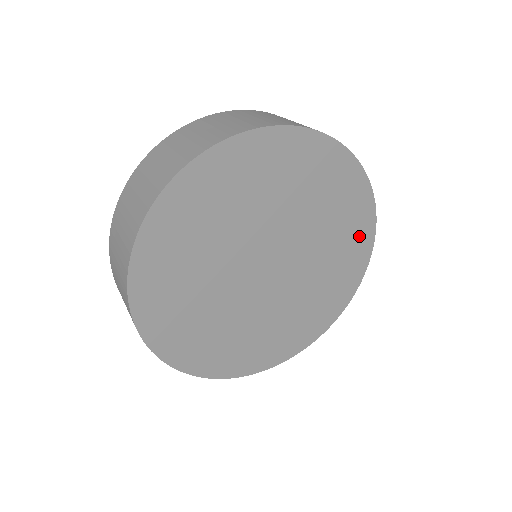
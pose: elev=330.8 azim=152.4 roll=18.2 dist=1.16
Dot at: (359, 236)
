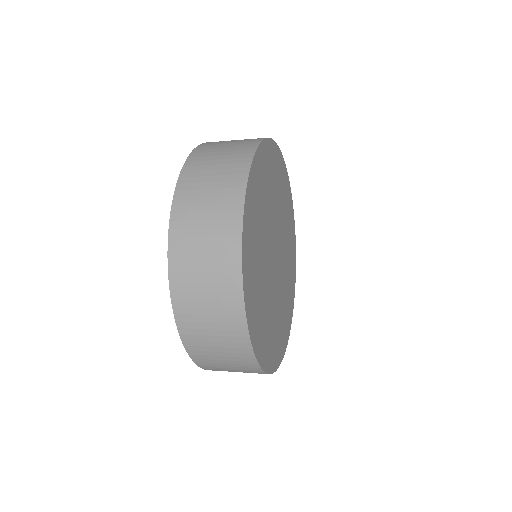
Dot at: (288, 320)
